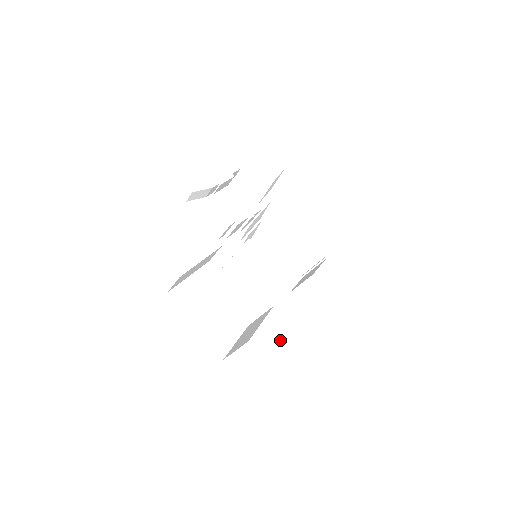
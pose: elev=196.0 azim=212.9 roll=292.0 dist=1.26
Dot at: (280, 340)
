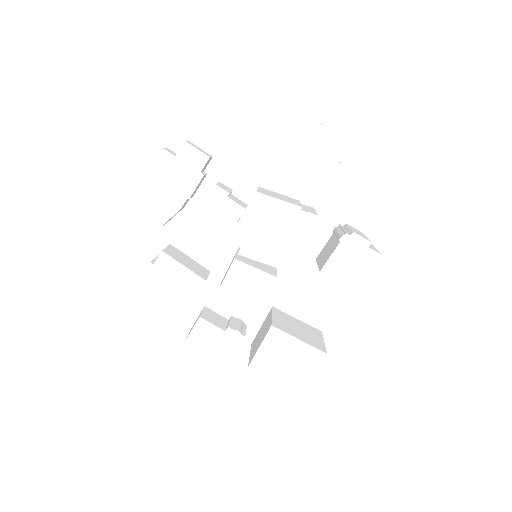
Dot at: (281, 357)
